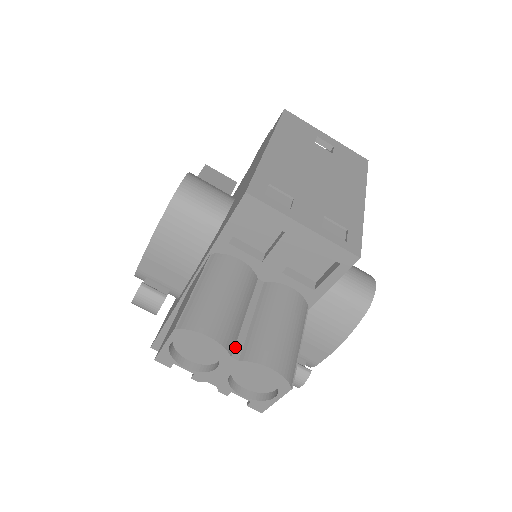
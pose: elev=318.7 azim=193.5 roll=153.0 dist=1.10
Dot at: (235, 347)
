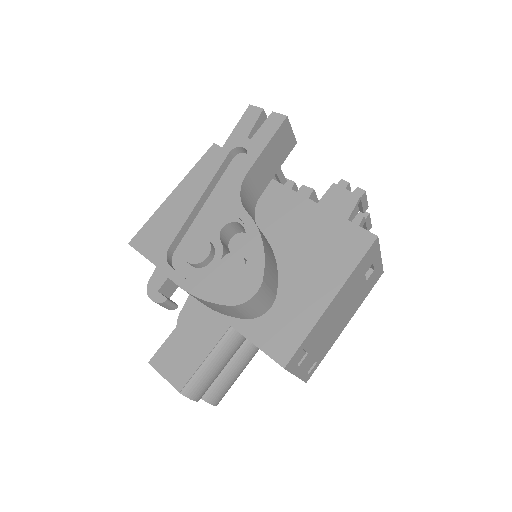
Dot at: occluded
